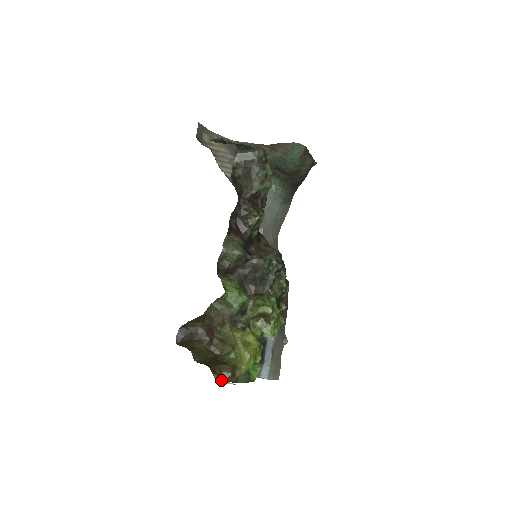
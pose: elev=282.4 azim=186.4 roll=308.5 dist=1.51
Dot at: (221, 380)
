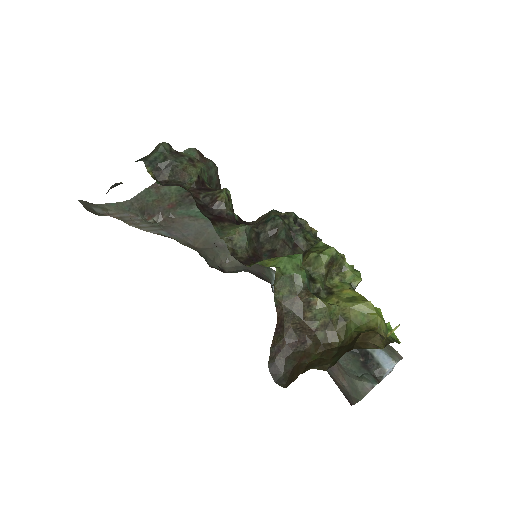
Dot at: (379, 348)
